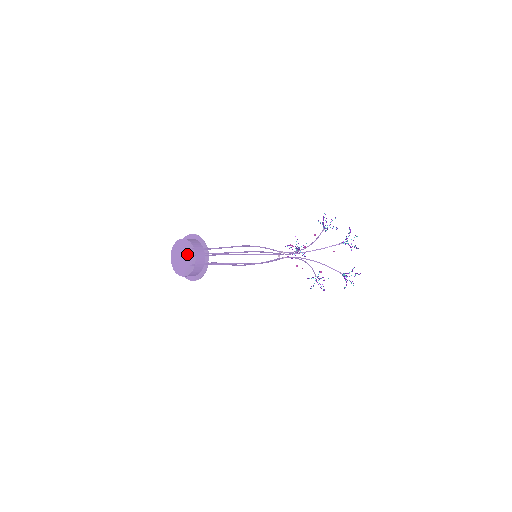
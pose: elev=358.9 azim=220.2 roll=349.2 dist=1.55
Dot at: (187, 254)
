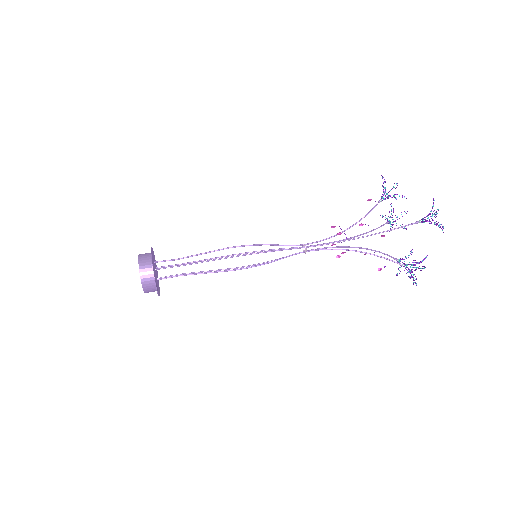
Dot at: occluded
